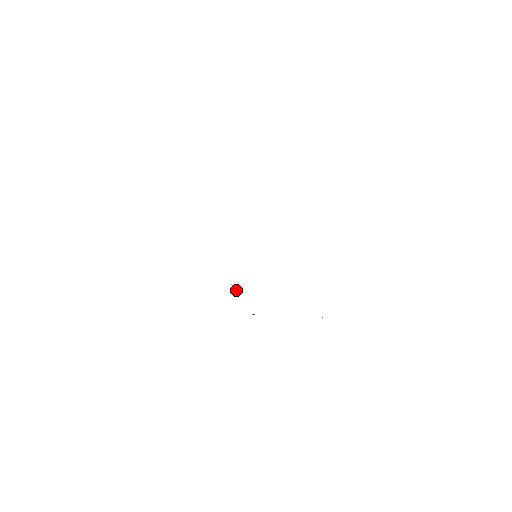
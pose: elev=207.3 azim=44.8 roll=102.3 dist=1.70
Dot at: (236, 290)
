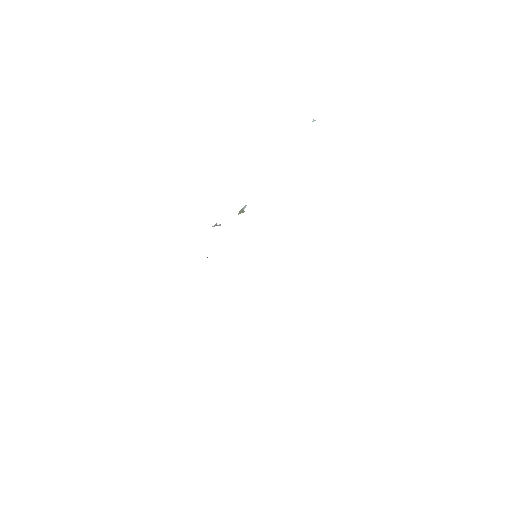
Dot at: (220, 225)
